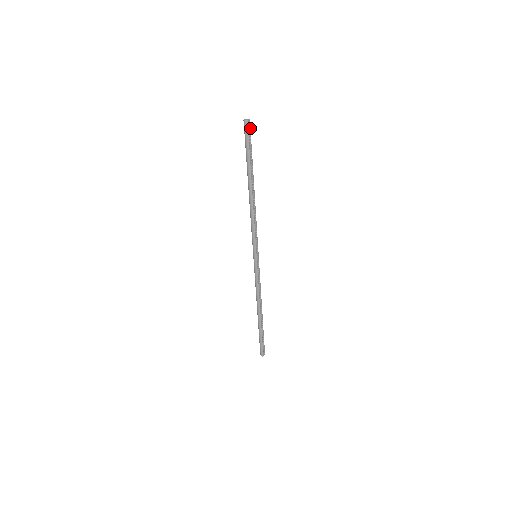
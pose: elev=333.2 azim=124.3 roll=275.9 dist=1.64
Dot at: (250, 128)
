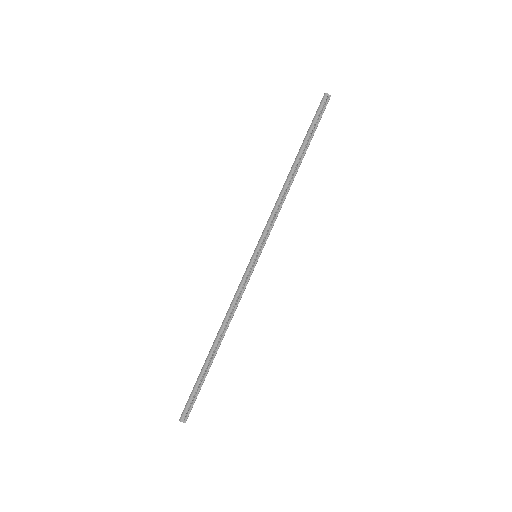
Dot at: occluded
